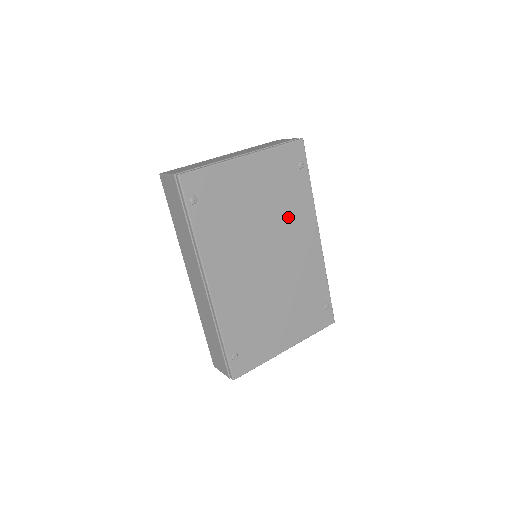
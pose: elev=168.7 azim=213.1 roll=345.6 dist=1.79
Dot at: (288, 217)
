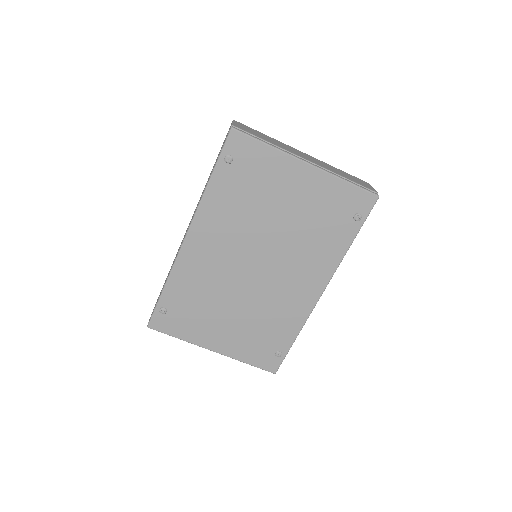
Dot at: (305, 249)
